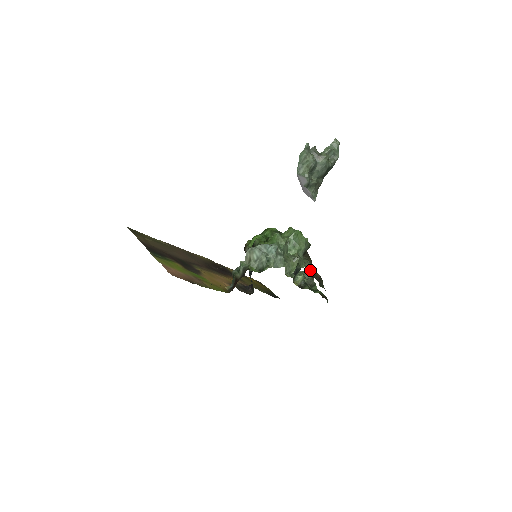
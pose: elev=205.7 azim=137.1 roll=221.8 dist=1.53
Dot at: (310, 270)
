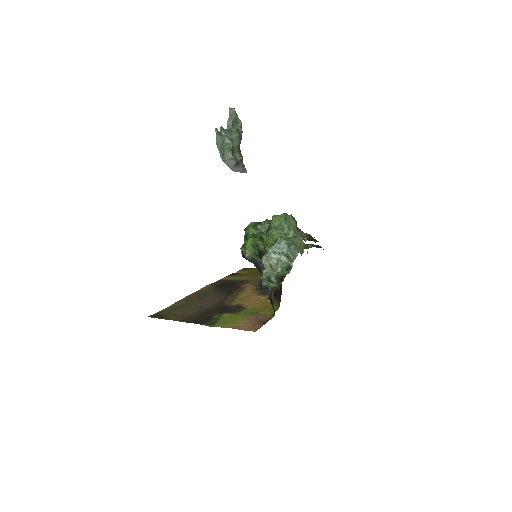
Dot at: occluded
